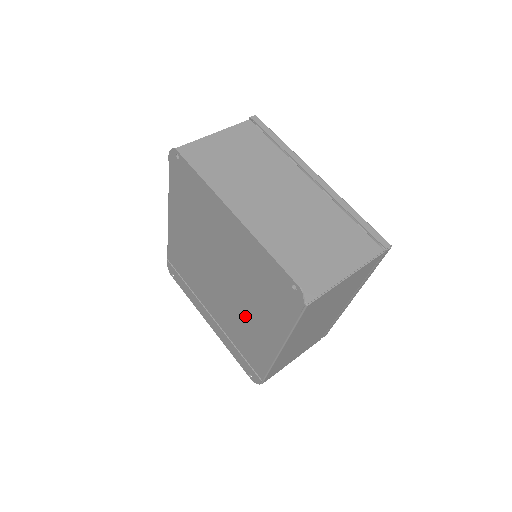
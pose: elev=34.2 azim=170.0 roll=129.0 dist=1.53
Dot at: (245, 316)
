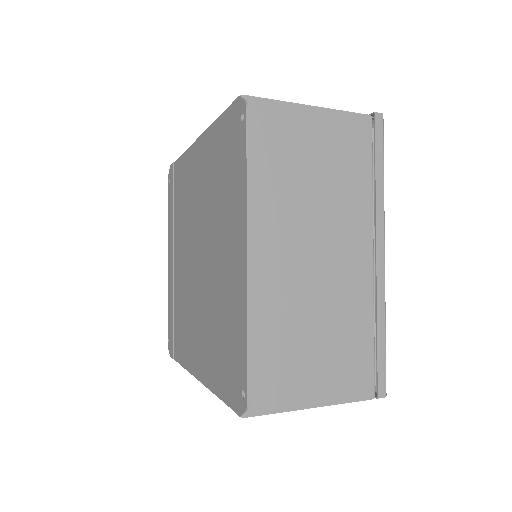
Dot at: (195, 314)
